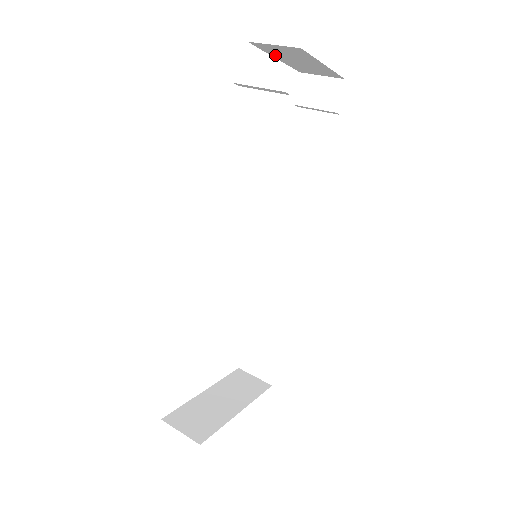
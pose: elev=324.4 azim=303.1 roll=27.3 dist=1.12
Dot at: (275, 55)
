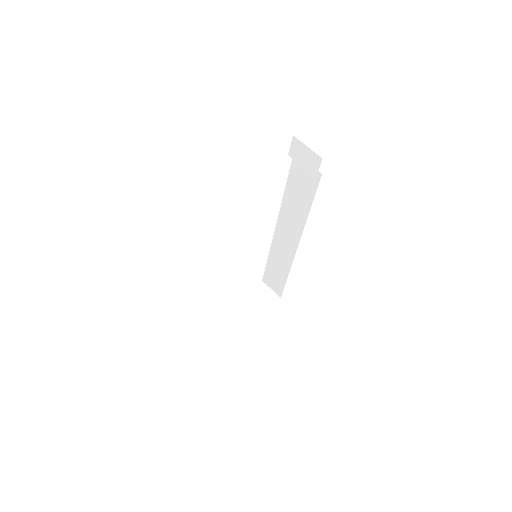
Dot at: occluded
